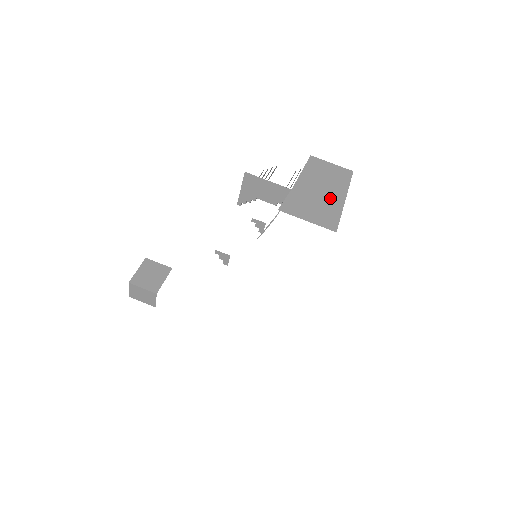
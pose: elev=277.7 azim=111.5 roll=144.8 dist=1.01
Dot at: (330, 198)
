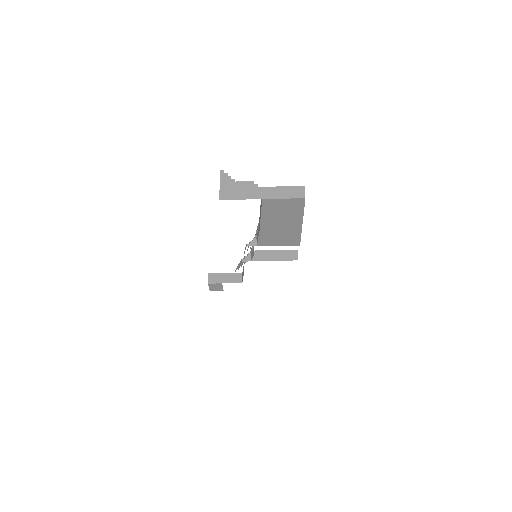
Dot at: (290, 227)
